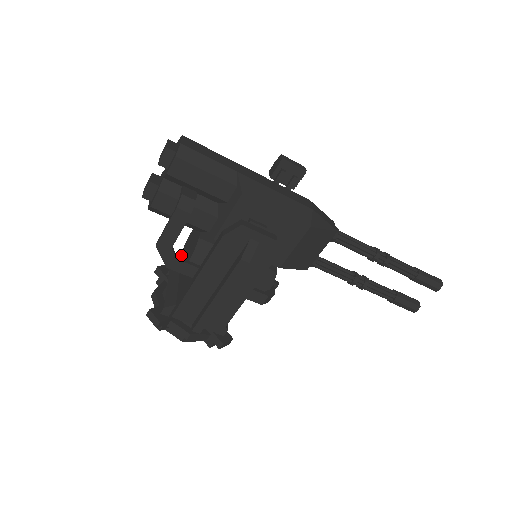
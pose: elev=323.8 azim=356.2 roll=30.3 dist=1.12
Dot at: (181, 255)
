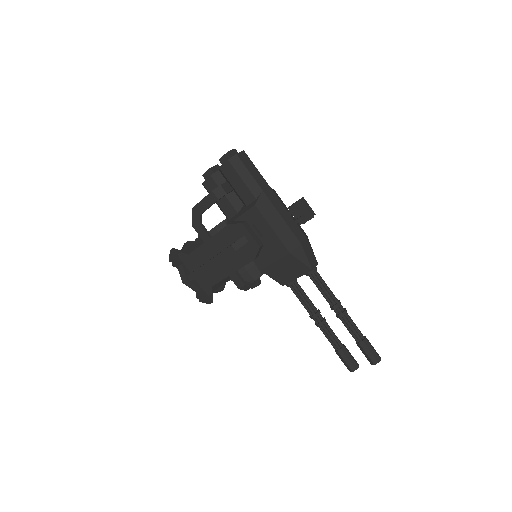
Dot at: occluded
